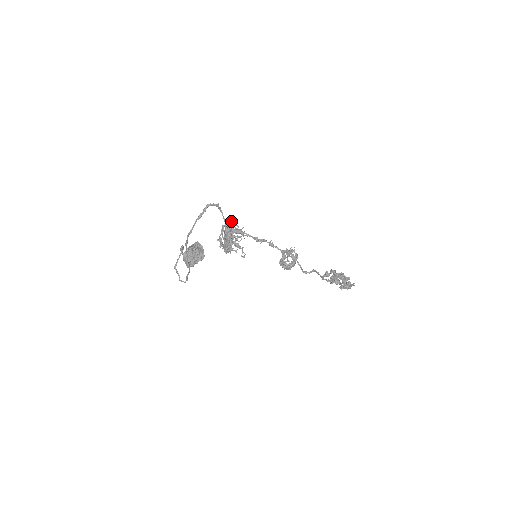
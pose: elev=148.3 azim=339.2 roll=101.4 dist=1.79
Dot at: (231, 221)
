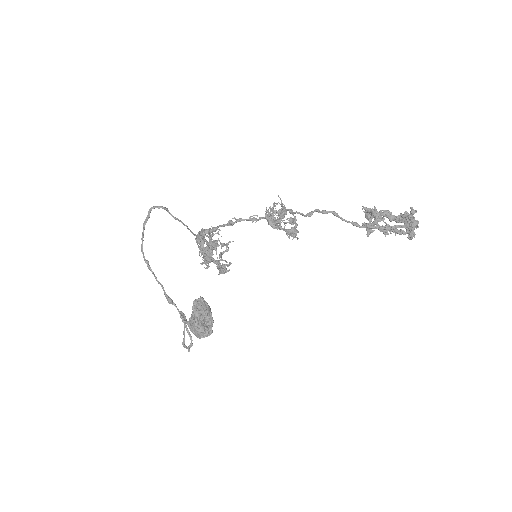
Dot at: (201, 231)
